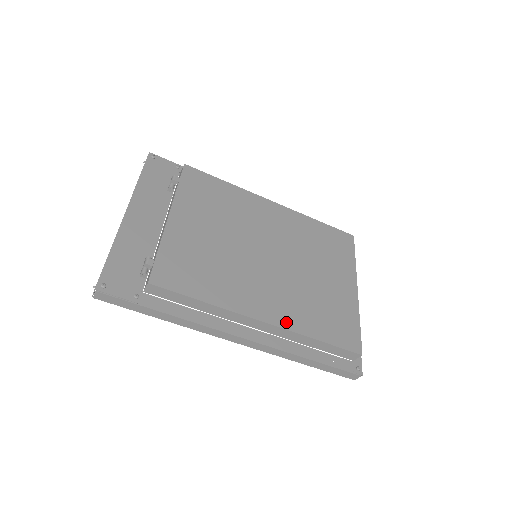
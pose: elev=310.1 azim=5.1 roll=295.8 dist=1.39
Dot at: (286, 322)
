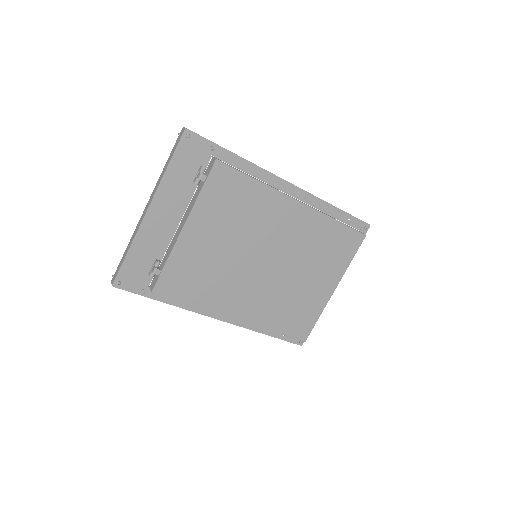
Dot at: (254, 319)
